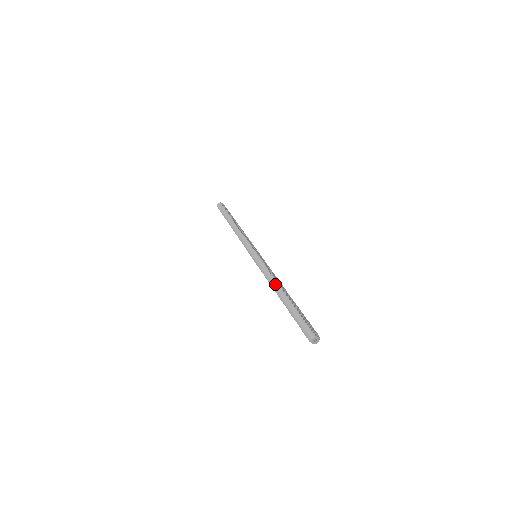
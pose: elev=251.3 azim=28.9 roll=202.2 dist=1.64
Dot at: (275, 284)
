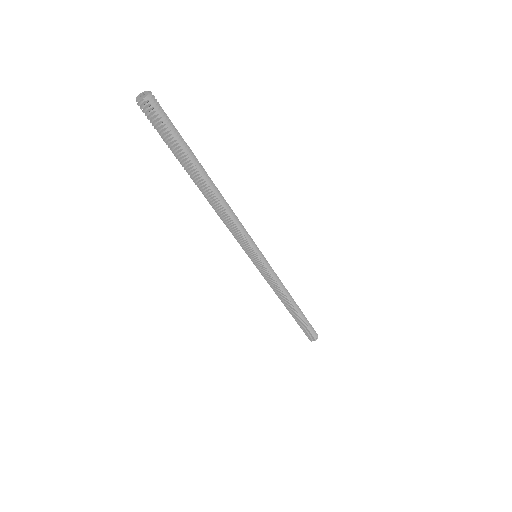
Dot at: (211, 202)
